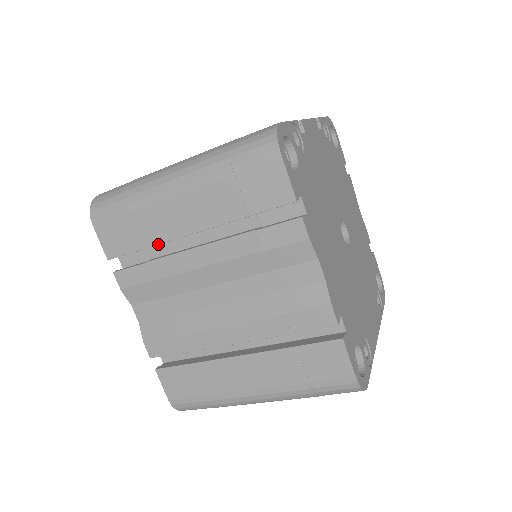
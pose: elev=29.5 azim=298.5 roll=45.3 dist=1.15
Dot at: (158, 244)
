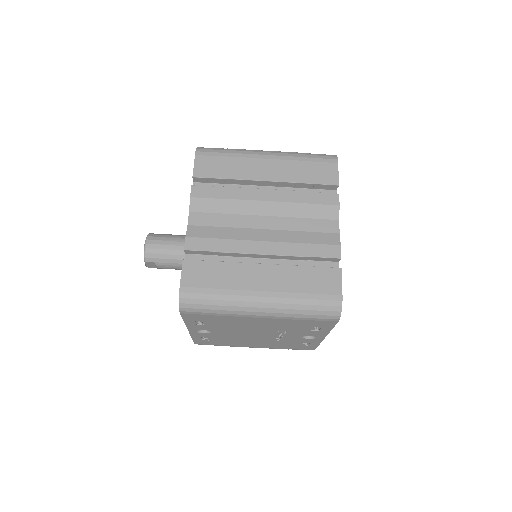
Dot at: (238, 179)
